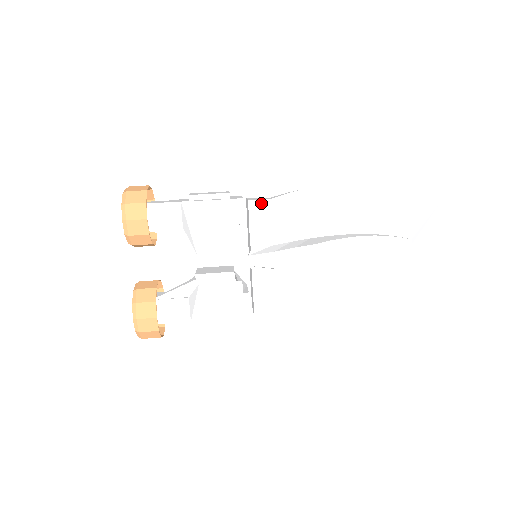
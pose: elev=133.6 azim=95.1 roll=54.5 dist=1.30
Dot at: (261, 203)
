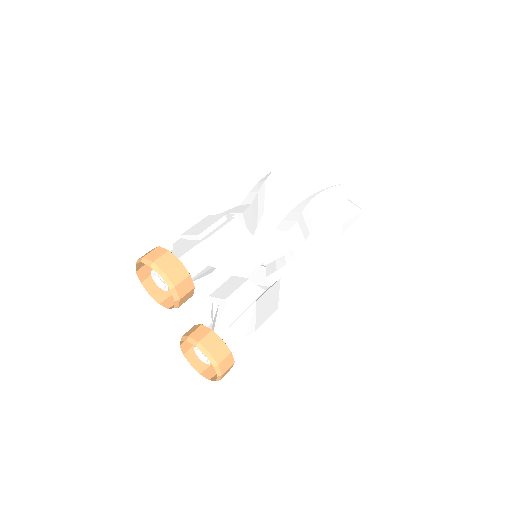
Dot at: (248, 211)
